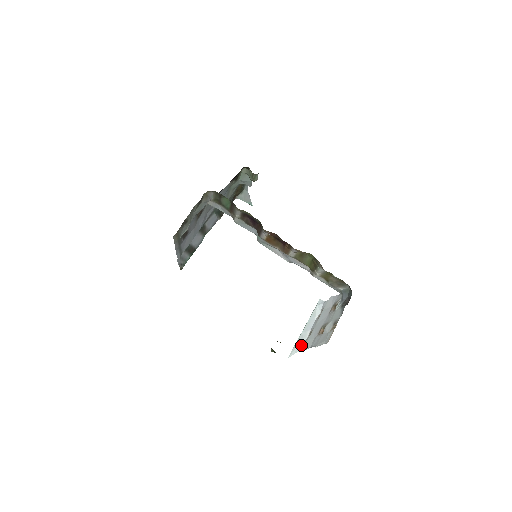
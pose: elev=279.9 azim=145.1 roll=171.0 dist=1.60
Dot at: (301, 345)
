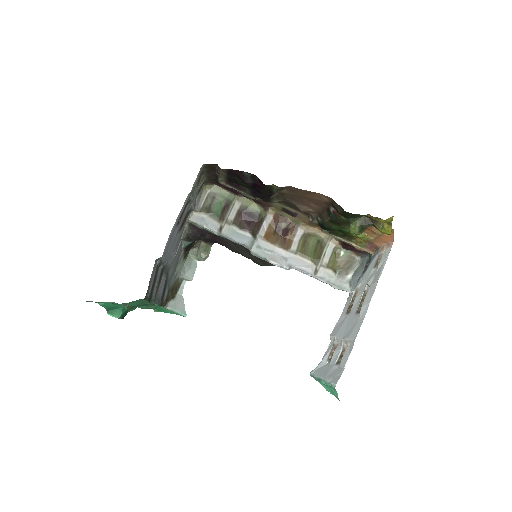
Dot at: (340, 368)
